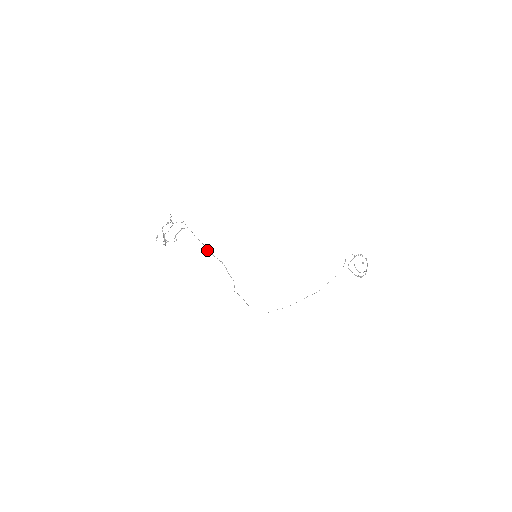
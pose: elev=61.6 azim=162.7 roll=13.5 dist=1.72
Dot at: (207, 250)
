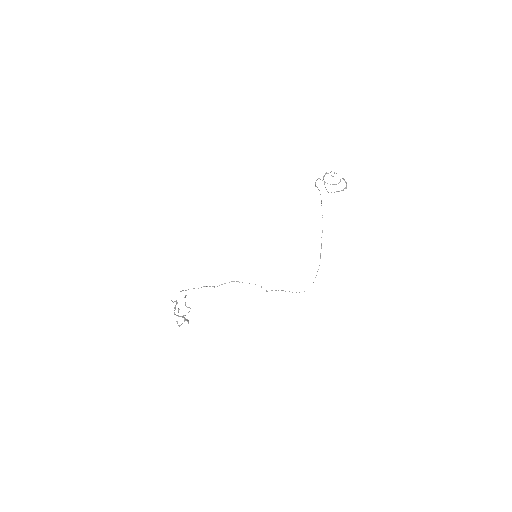
Dot at: (214, 287)
